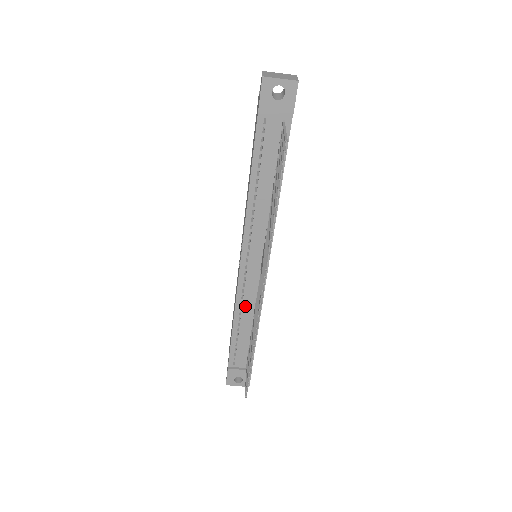
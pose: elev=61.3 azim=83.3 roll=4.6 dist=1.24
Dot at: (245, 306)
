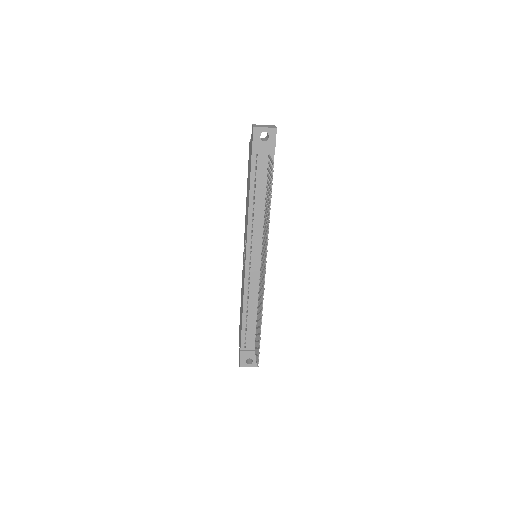
Dot at: (251, 296)
